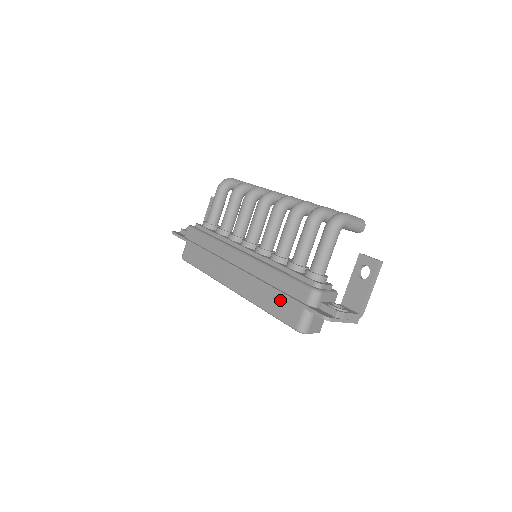
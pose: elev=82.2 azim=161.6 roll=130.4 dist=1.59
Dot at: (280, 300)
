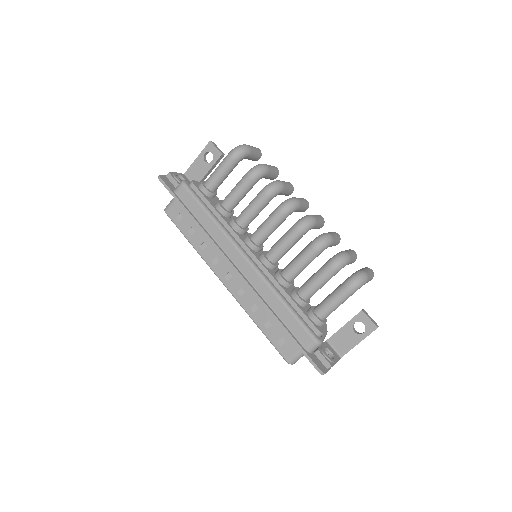
Dot at: (278, 328)
